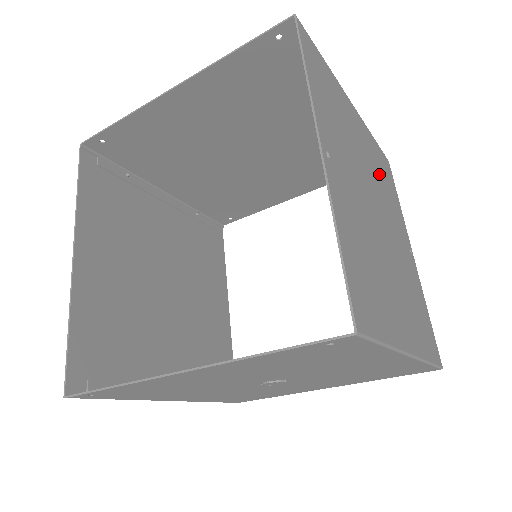
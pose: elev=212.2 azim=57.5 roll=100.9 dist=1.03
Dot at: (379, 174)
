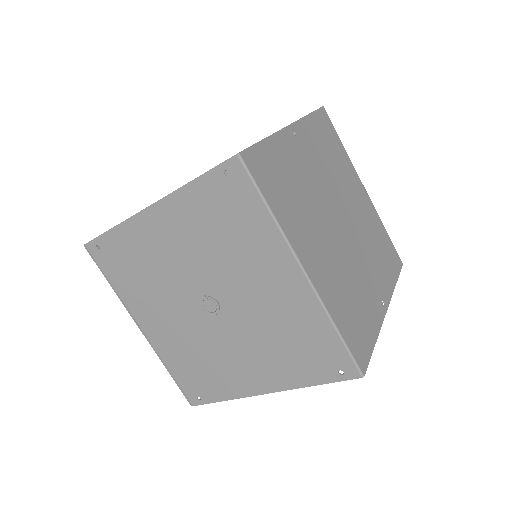
Dot at: (370, 234)
